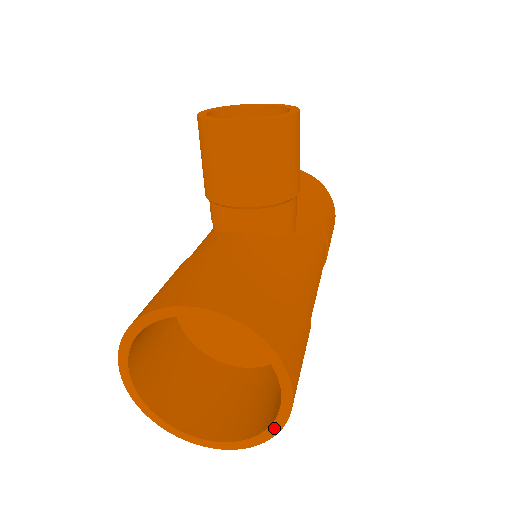
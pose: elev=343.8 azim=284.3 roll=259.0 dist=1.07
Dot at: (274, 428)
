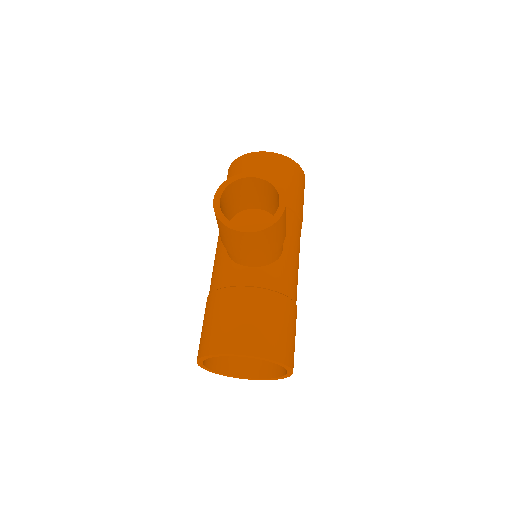
Dot at: (283, 377)
